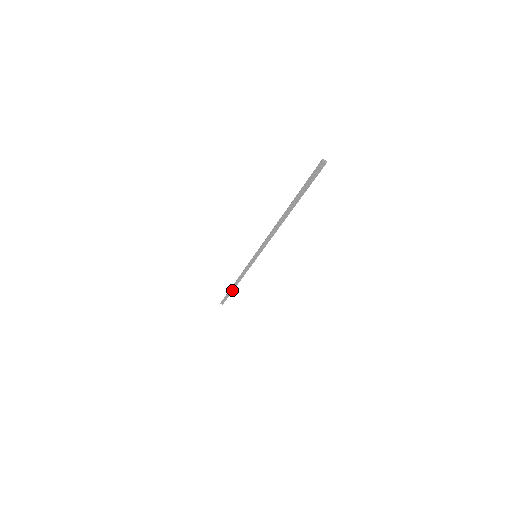
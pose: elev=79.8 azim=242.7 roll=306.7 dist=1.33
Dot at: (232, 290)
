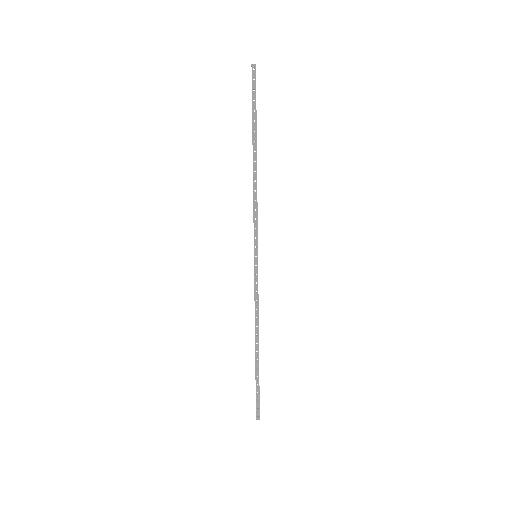
Dot at: (258, 363)
